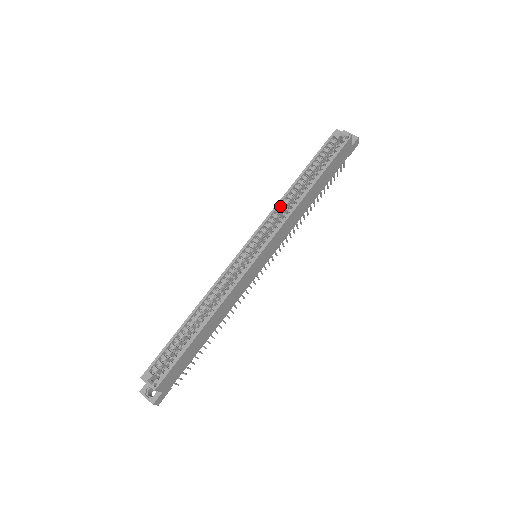
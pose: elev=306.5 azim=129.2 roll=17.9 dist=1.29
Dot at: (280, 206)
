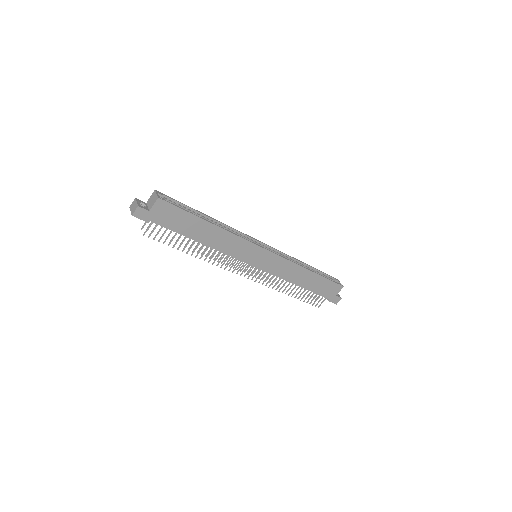
Dot at: (290, 258)
